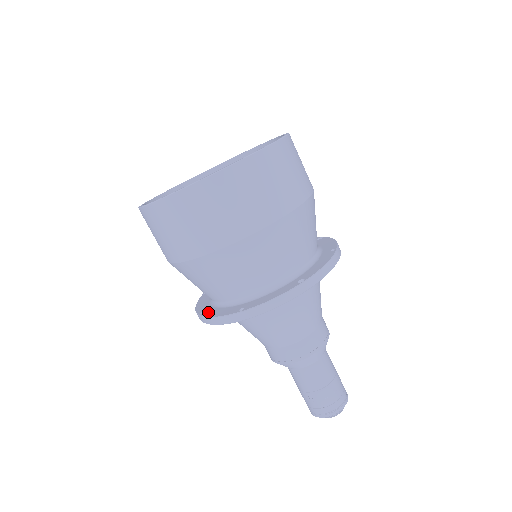
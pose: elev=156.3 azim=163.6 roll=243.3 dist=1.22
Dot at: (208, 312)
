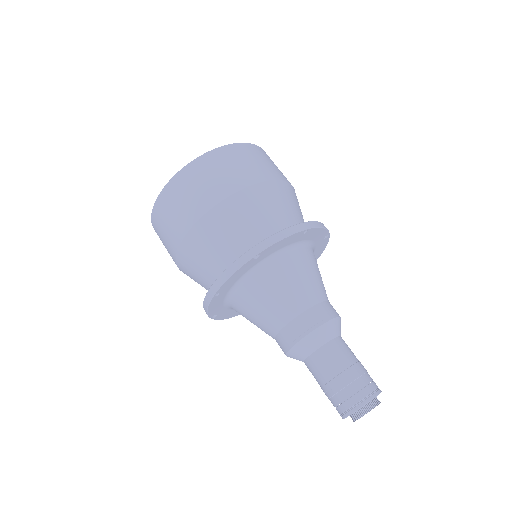
Dot at: occluded
